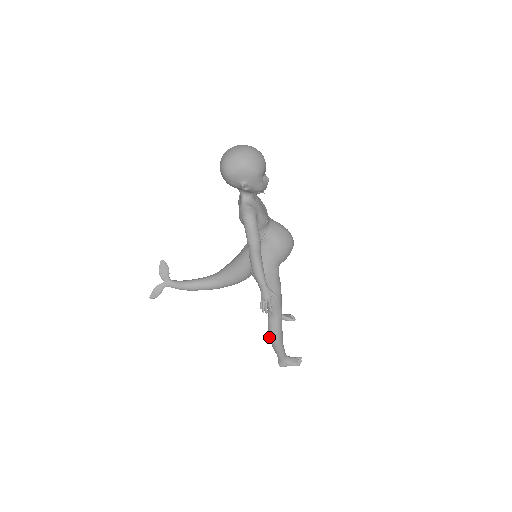
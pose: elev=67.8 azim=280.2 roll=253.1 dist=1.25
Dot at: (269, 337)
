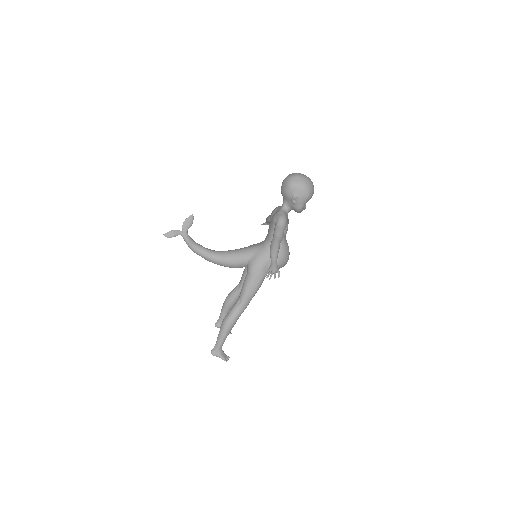
Dot at: (224, 321)
